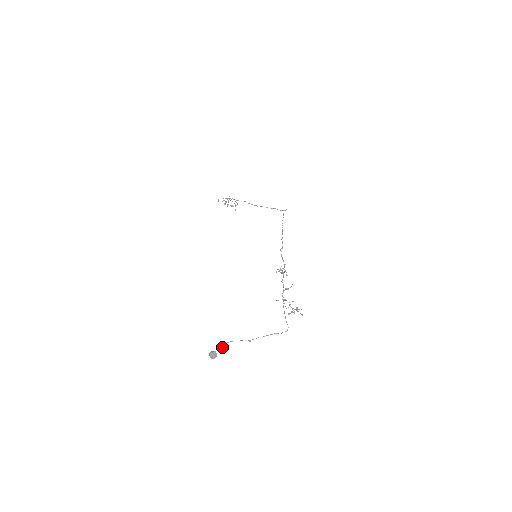
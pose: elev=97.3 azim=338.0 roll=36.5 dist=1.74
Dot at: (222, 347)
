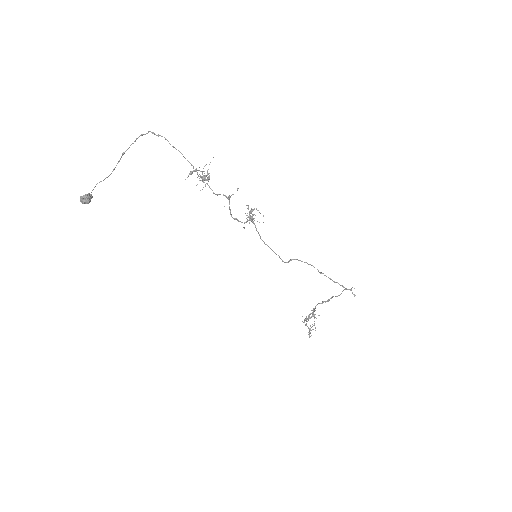
Dot at: occluded
